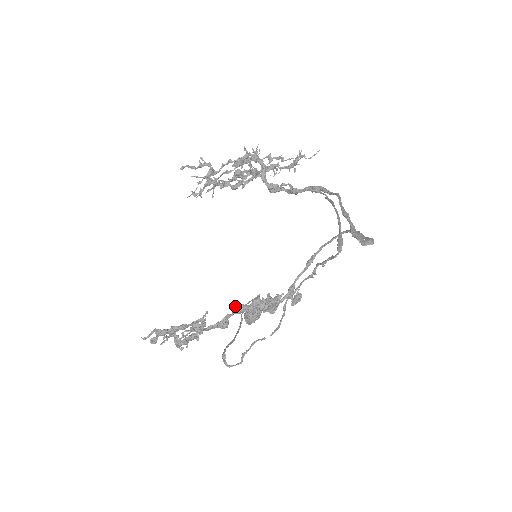
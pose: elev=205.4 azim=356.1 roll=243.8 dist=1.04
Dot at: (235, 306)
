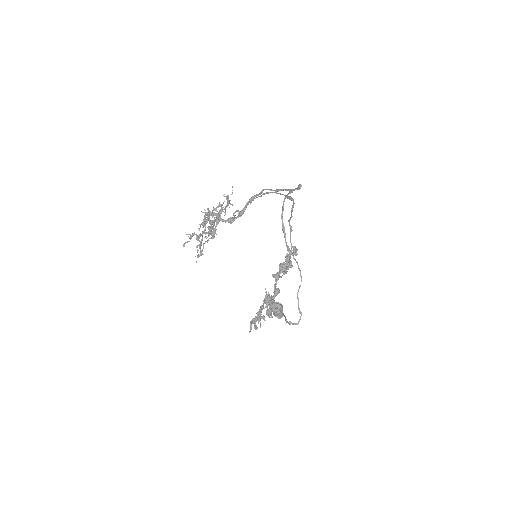
Dot at: (273, 277)
